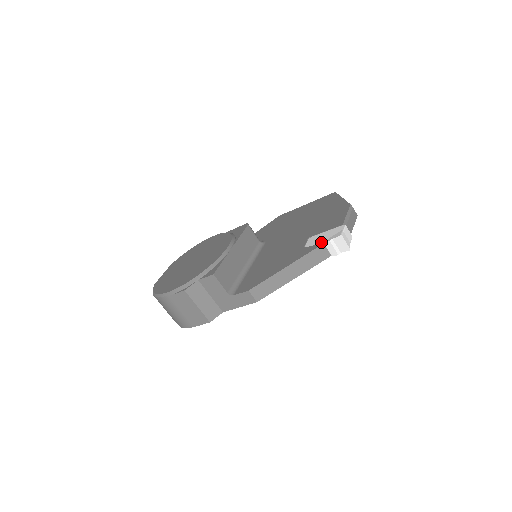
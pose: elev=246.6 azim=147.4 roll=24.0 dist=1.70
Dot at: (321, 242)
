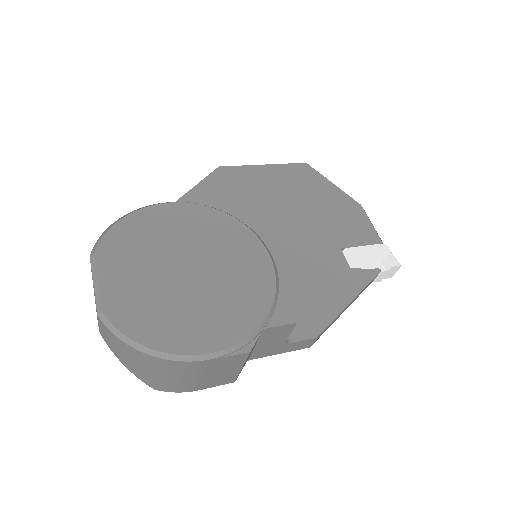
Dot at: (375, 267)
